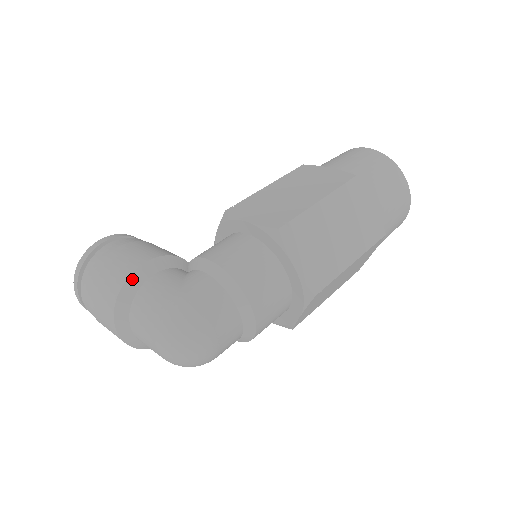
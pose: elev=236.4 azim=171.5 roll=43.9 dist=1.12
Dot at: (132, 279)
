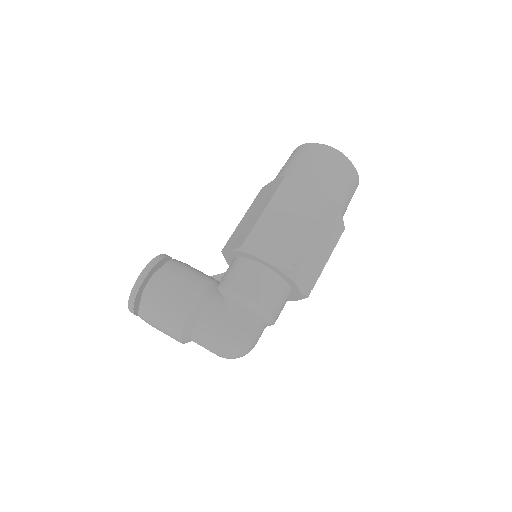
Dot at: (191, 316)
